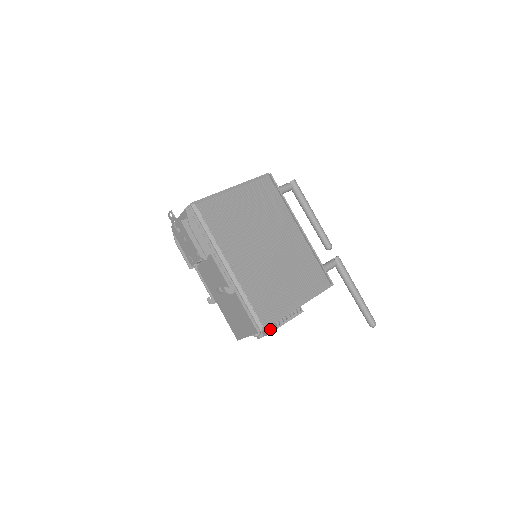
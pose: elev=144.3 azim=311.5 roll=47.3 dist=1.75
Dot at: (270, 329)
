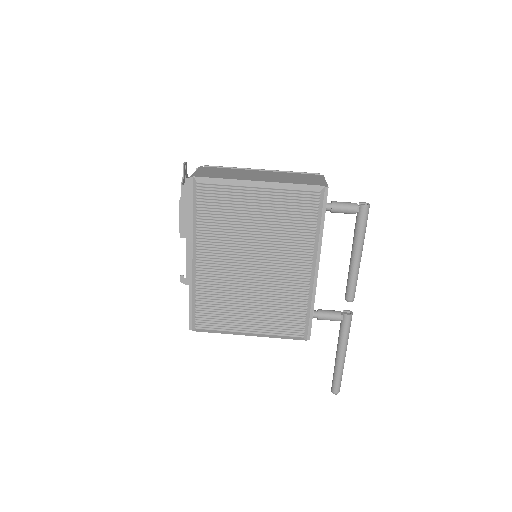
Dot at: occluded
